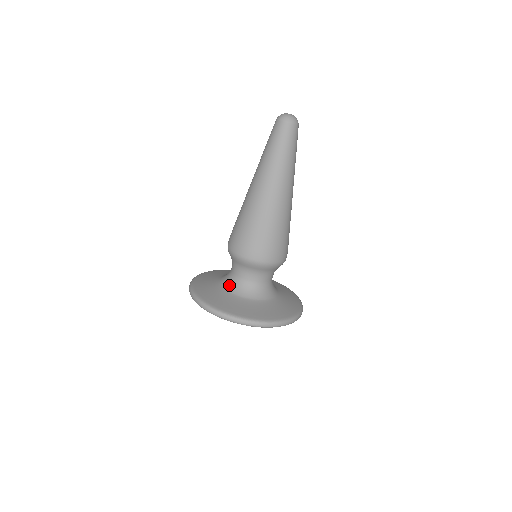
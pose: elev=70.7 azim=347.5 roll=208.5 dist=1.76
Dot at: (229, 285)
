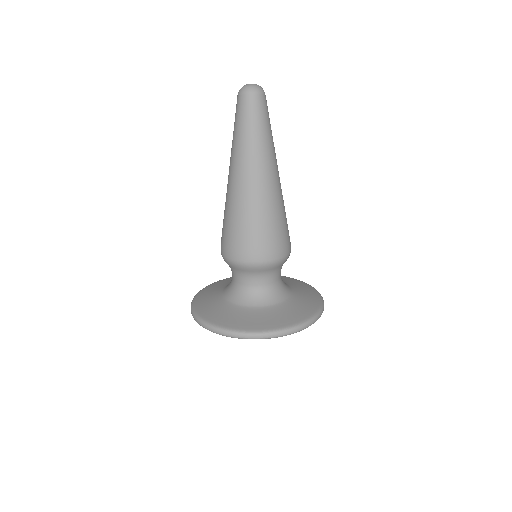
Dot at: (240, 299)
